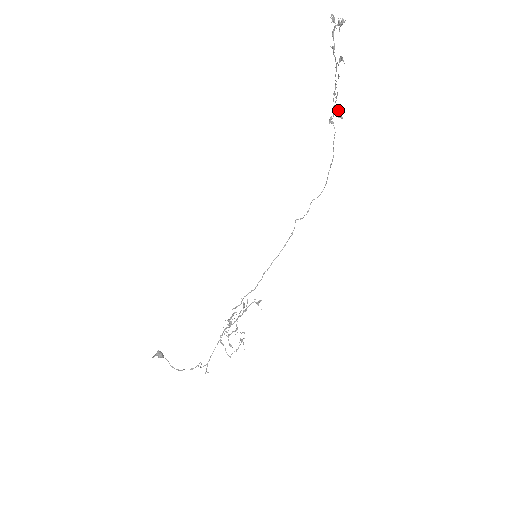
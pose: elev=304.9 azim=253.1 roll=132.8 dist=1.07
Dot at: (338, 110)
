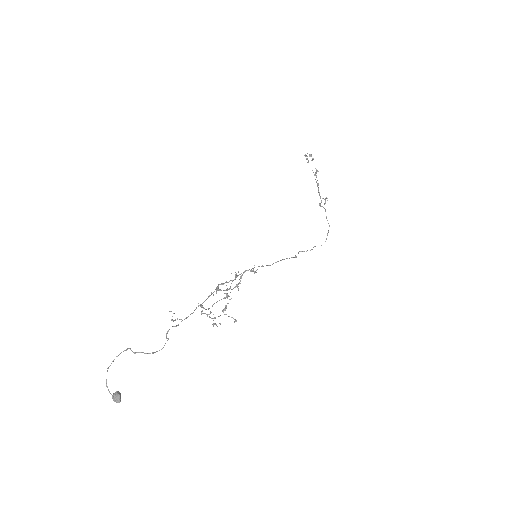
Dot at: occluded
